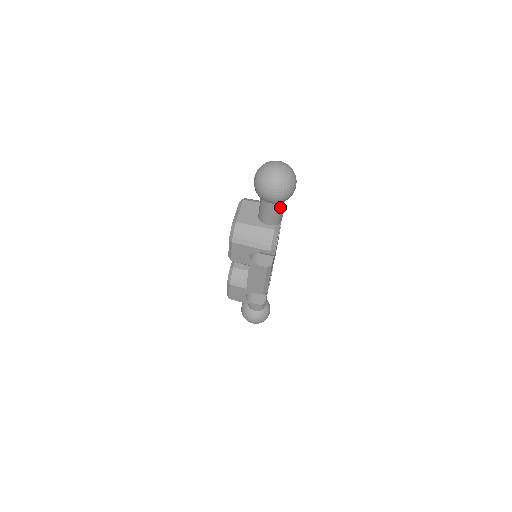
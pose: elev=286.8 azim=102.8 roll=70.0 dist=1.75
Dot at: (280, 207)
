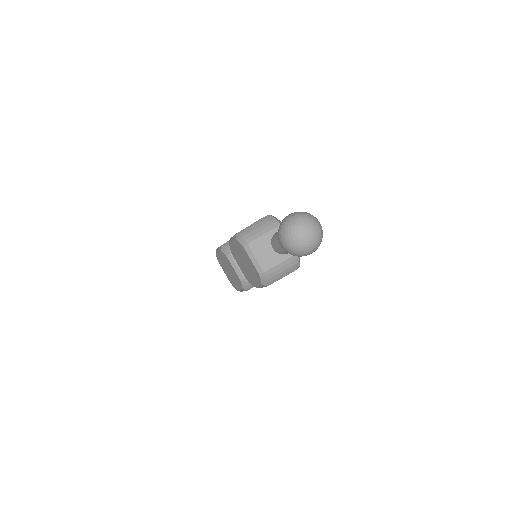
Dot at: occluded
